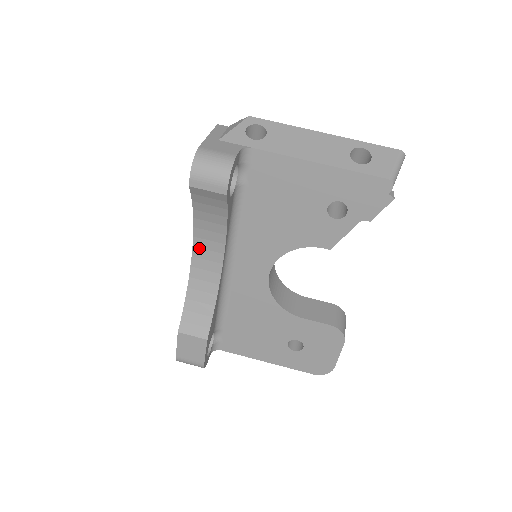
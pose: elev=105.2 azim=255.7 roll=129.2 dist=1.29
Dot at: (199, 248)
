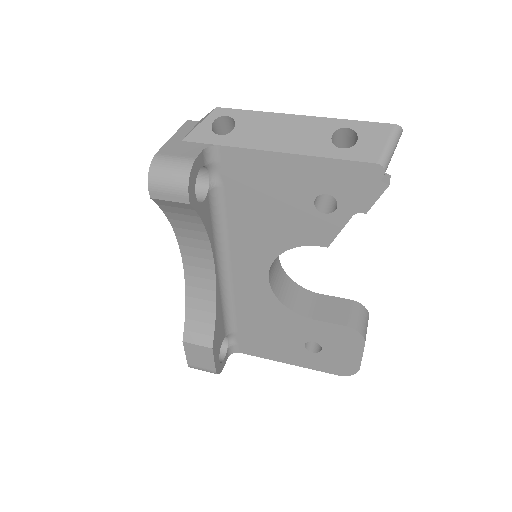
Dot at: (188, 256)
